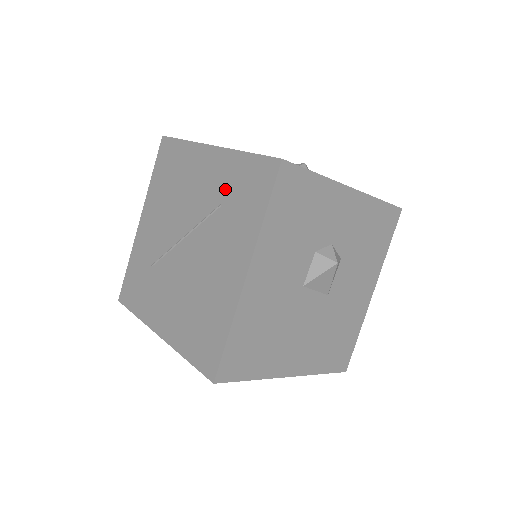
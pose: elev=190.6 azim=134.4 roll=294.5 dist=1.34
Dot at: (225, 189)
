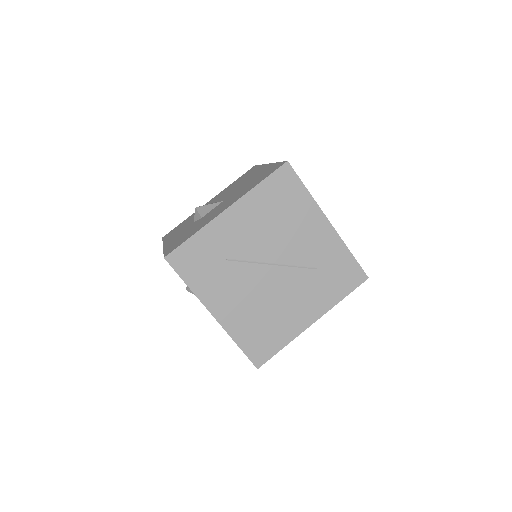
Dot at: (325, 261)
